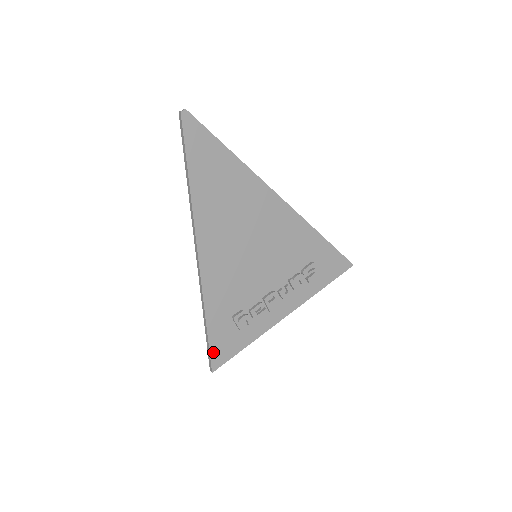
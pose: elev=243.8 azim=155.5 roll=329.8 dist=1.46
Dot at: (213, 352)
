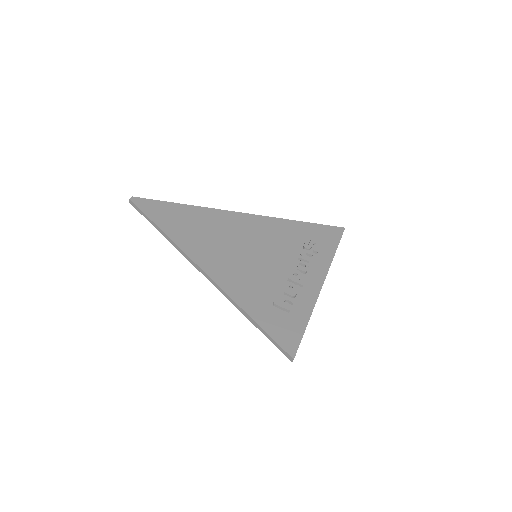
Dot at: (279, 341)
